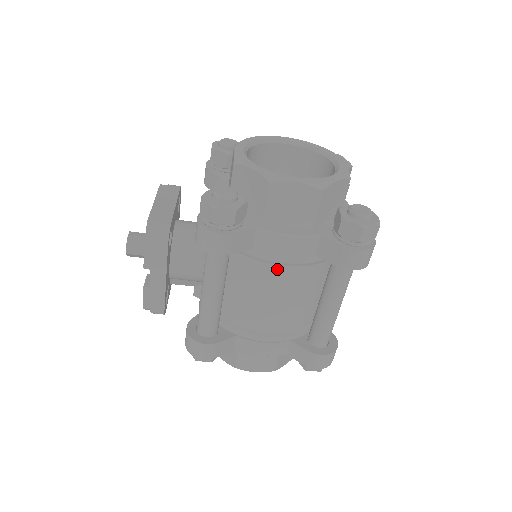
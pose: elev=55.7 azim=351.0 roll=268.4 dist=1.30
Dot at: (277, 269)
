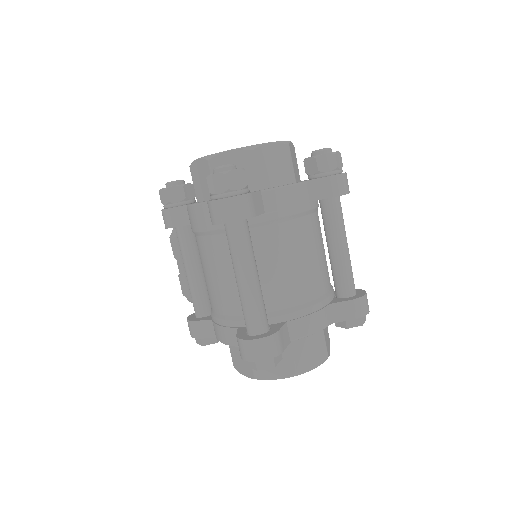
Dot at: (201, 240)
